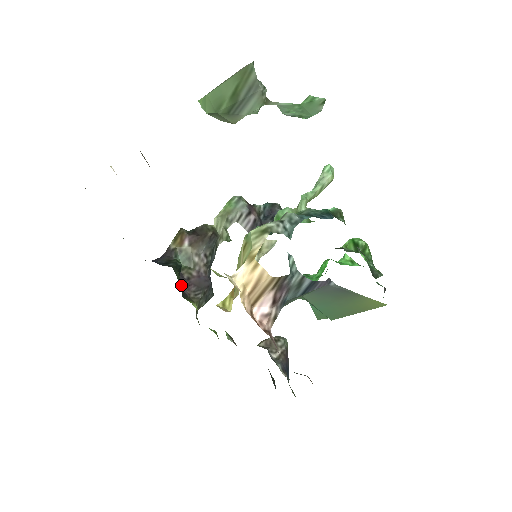
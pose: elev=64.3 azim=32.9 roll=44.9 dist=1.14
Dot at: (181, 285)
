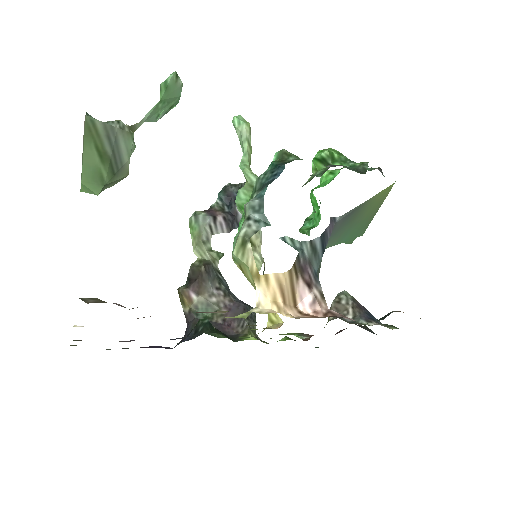
Dot at: (224, 337)
